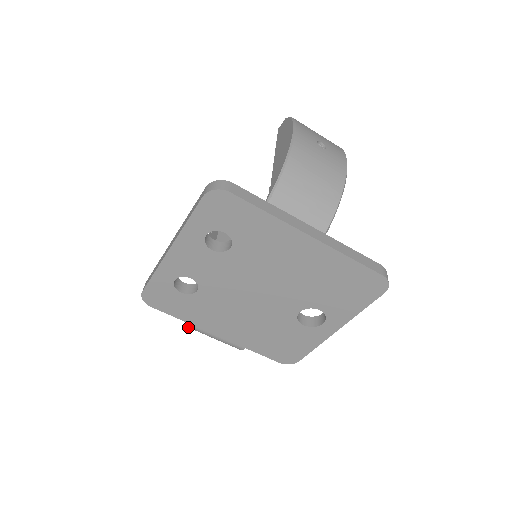
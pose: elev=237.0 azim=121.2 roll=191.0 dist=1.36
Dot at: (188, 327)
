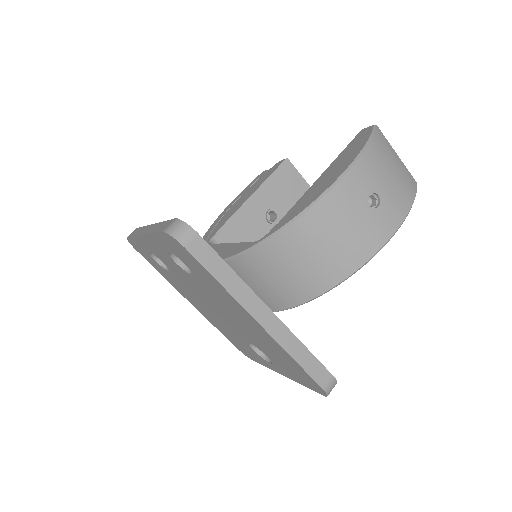
Dot at: occluded
